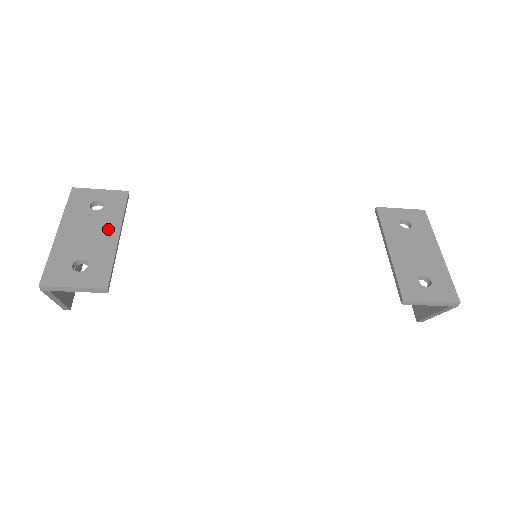
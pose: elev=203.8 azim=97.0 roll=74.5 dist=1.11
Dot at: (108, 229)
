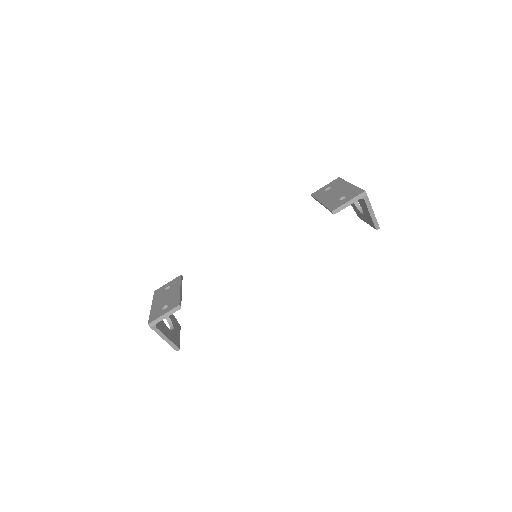
Dot at: (174, 290)
